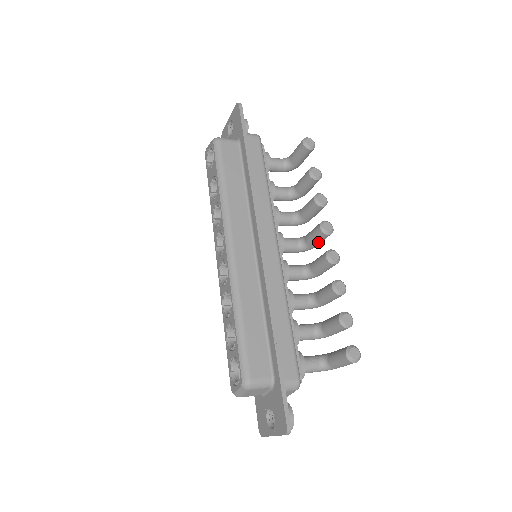
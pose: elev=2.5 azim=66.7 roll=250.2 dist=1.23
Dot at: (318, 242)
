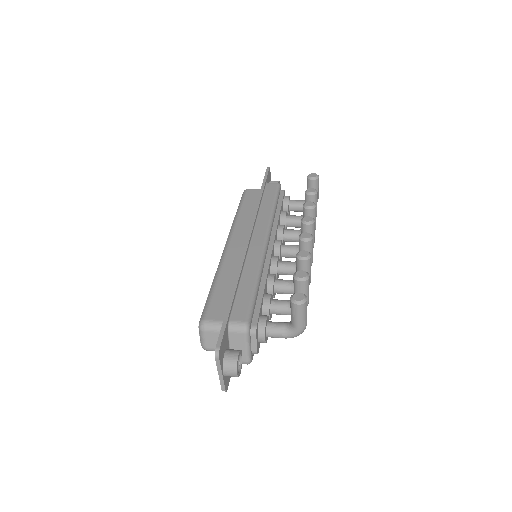
Dot at: occluded
